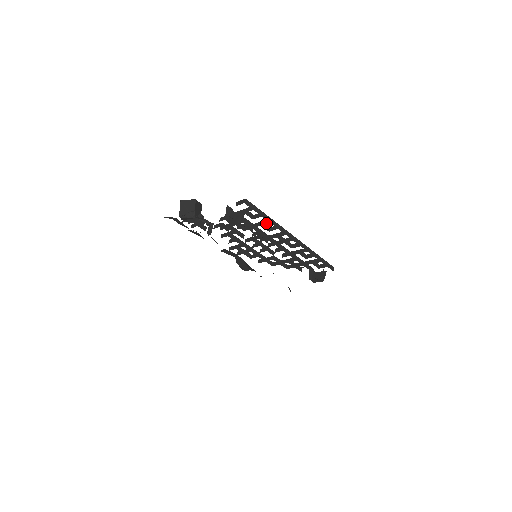
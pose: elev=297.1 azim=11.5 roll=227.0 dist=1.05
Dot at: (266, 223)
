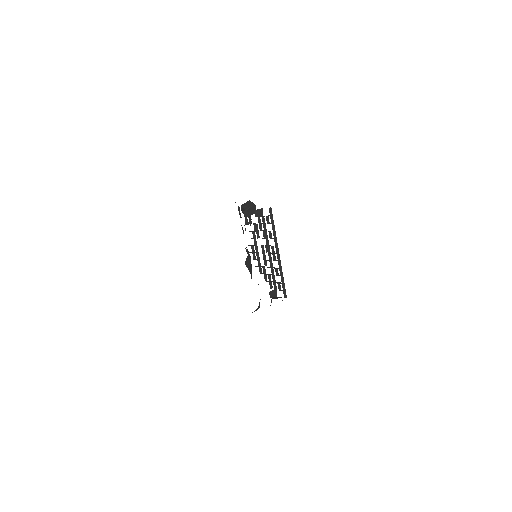
Dot at: occluded
